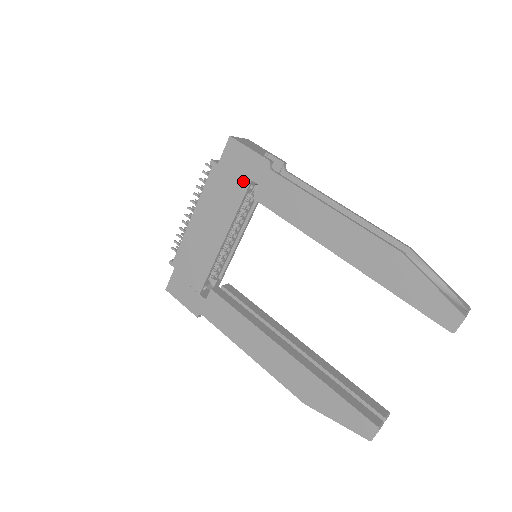
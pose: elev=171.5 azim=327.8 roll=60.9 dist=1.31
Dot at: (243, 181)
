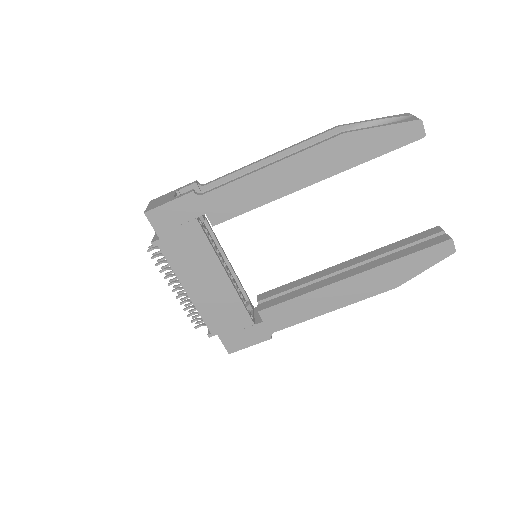
Dot at: (191, 226)
